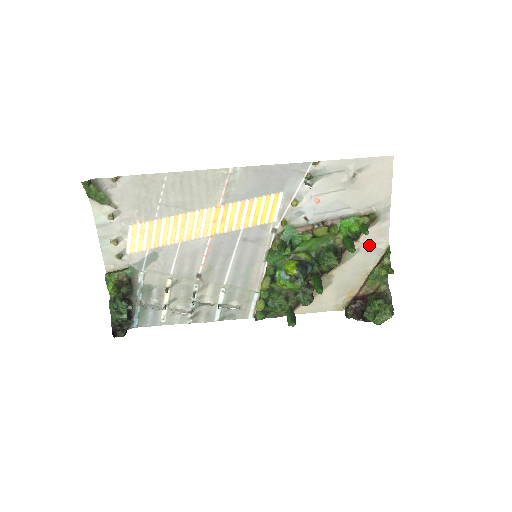
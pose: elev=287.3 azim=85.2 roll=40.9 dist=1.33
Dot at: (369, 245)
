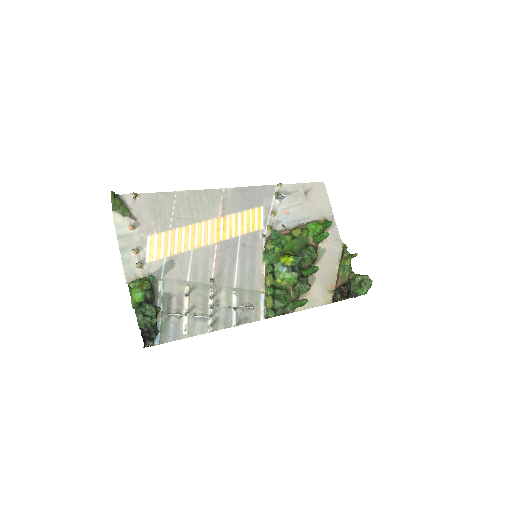
Dot at: (330, 245)
